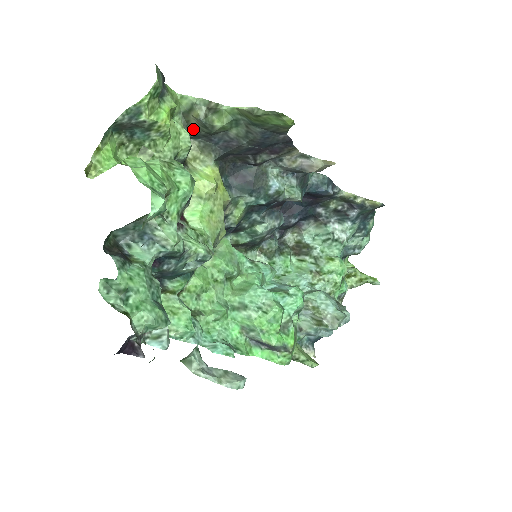
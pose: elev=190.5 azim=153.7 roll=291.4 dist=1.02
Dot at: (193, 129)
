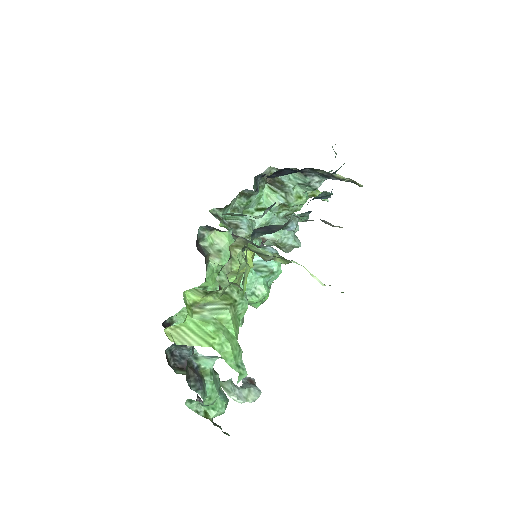
Dot at: occluded
